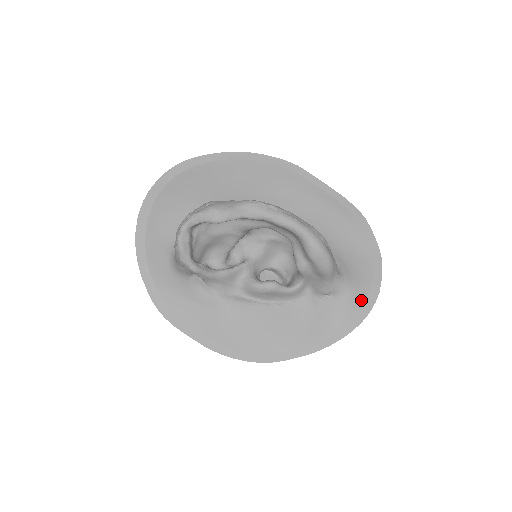
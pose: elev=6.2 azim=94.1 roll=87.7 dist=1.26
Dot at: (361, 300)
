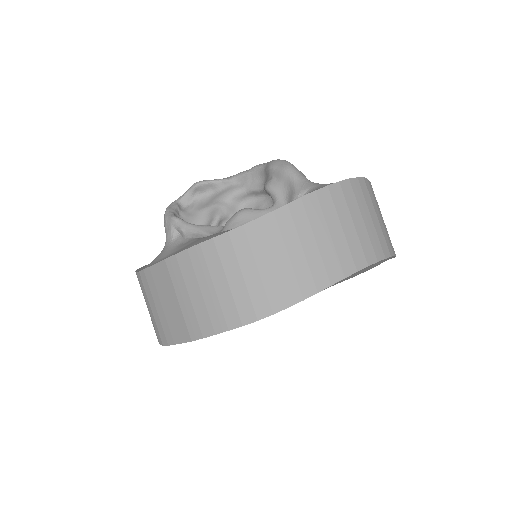
Dot at: occluded
